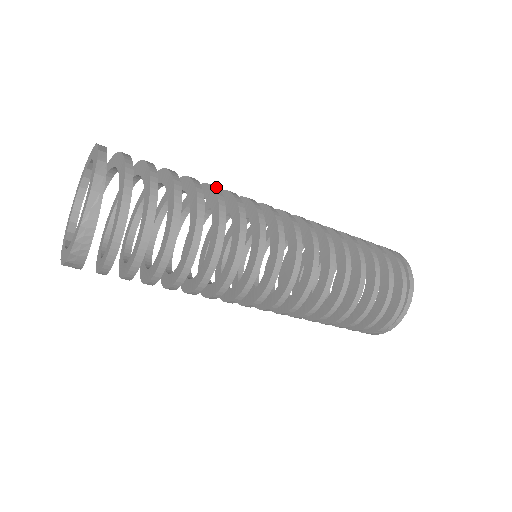
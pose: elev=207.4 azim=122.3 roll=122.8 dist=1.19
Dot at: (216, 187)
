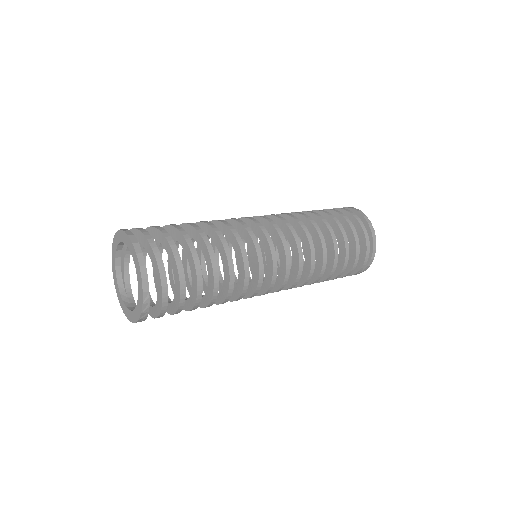
Dot at: (232, 266)
